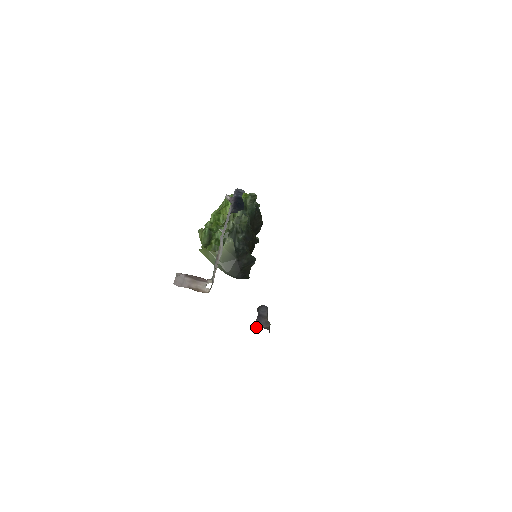
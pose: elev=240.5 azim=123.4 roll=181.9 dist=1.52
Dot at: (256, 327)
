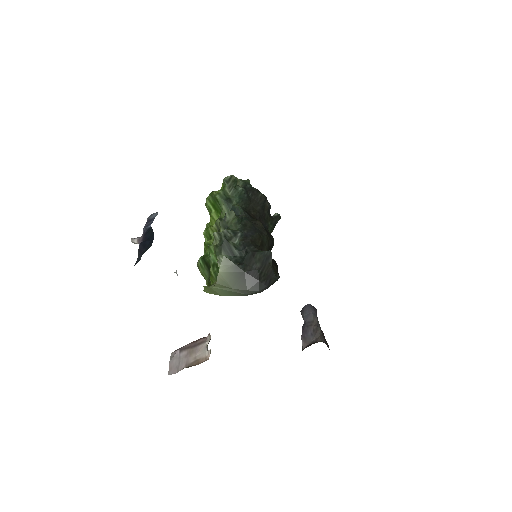
Dot at: (303, 348)
